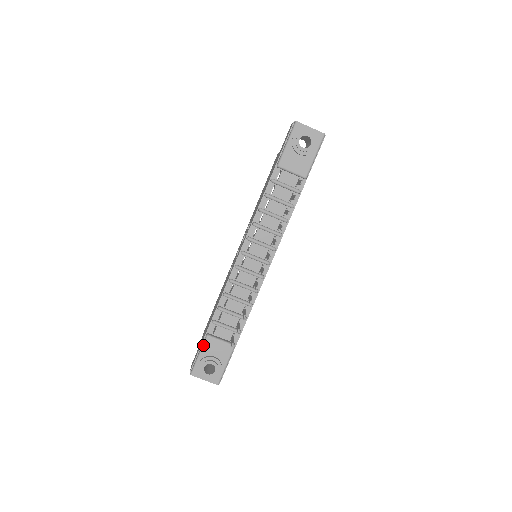
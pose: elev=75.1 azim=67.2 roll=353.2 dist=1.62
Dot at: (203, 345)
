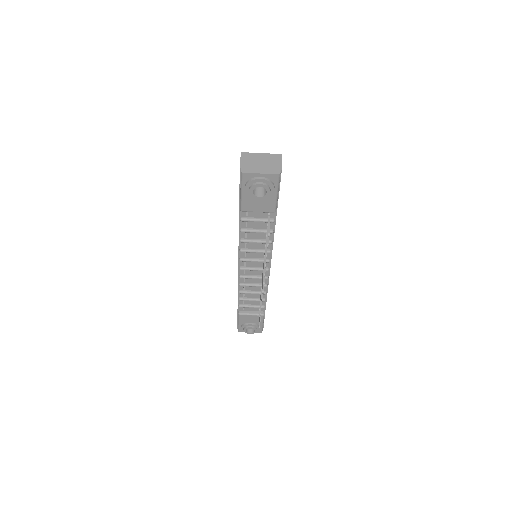
Dot at: (239, 319)
